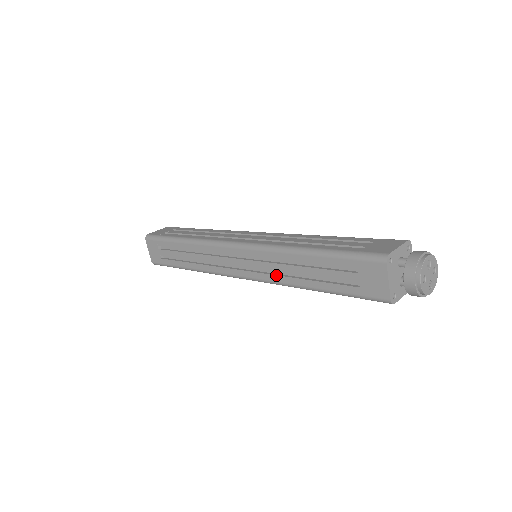
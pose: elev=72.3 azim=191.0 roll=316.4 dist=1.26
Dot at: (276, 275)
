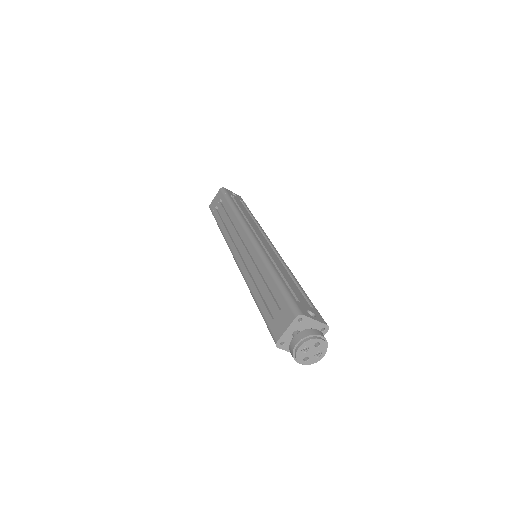
Dot at: occluded
